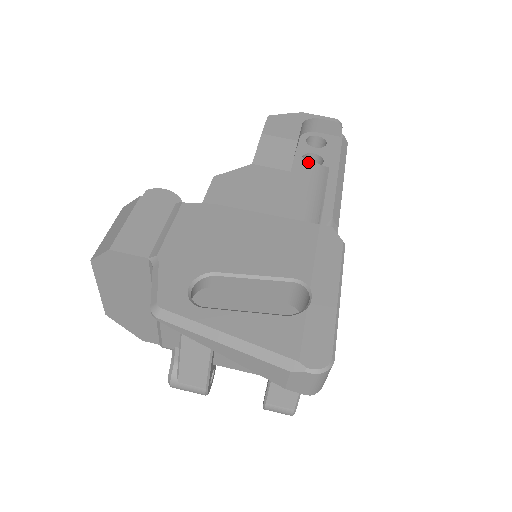
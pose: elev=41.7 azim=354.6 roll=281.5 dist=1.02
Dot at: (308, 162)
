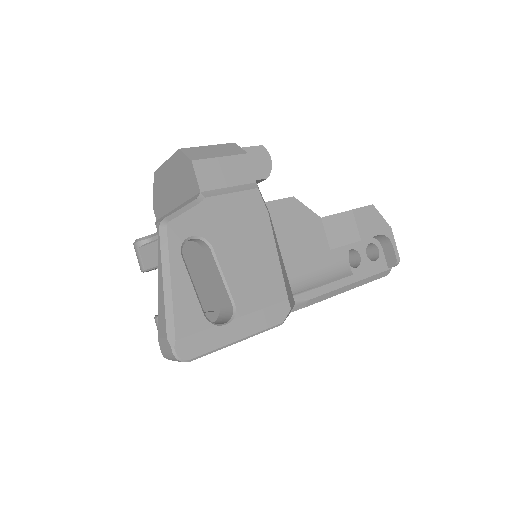
Dot at: (347, 258)
